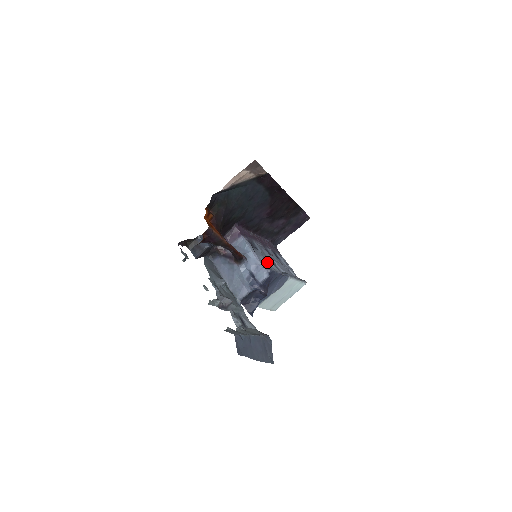
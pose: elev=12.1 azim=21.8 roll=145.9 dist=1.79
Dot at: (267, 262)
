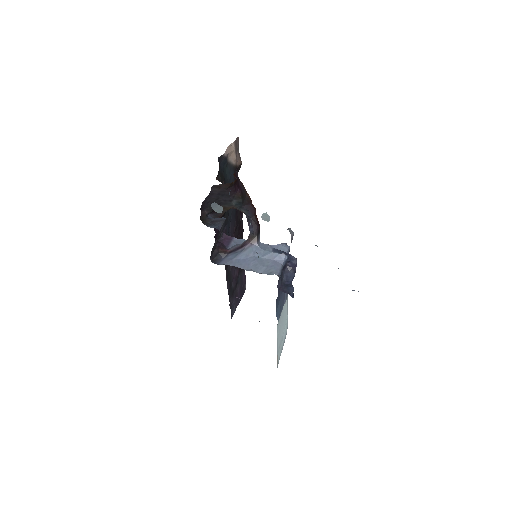
Dot at: occluded
